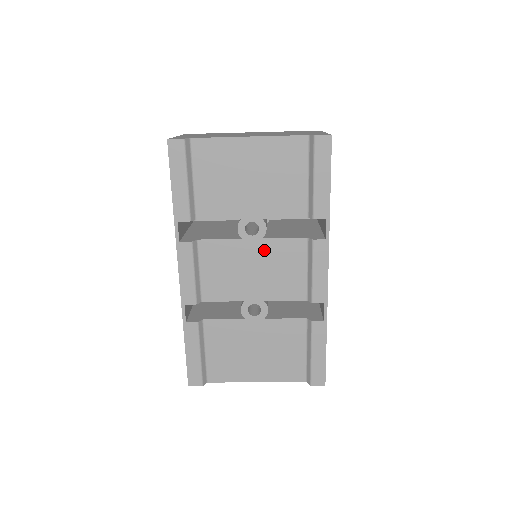
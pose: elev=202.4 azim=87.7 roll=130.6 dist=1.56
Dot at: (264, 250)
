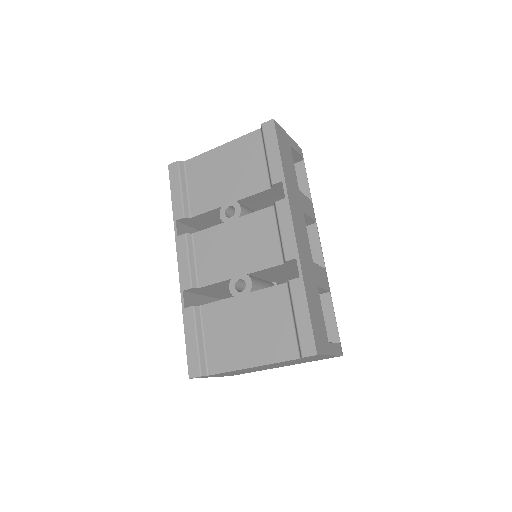
Dot at: (241, 227)
